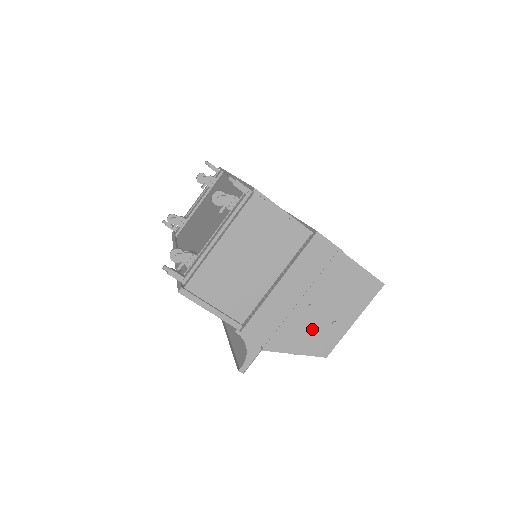
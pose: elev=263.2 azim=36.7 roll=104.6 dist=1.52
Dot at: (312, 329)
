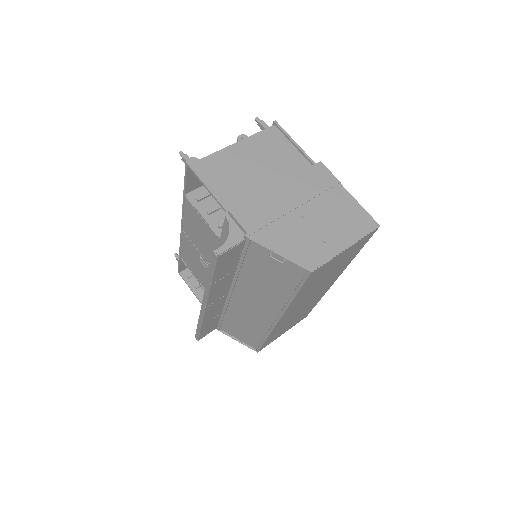
Dot at: (301, 237)
